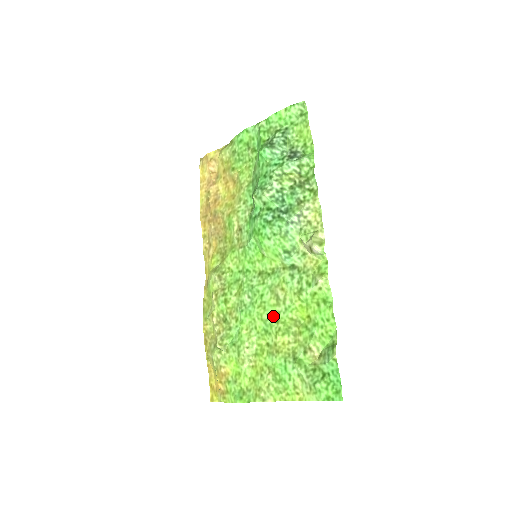
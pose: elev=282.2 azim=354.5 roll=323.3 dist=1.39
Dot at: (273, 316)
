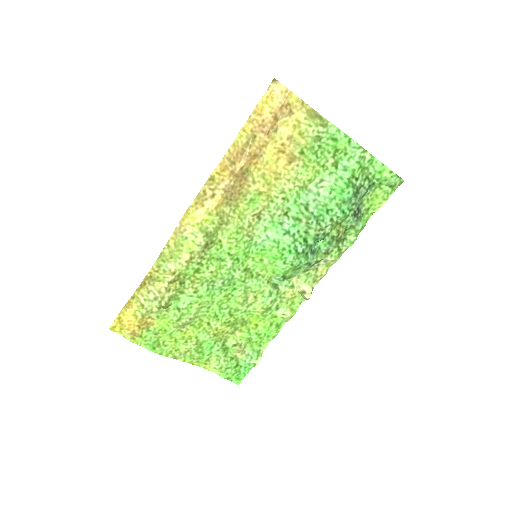
Dot at: (231, 310)
